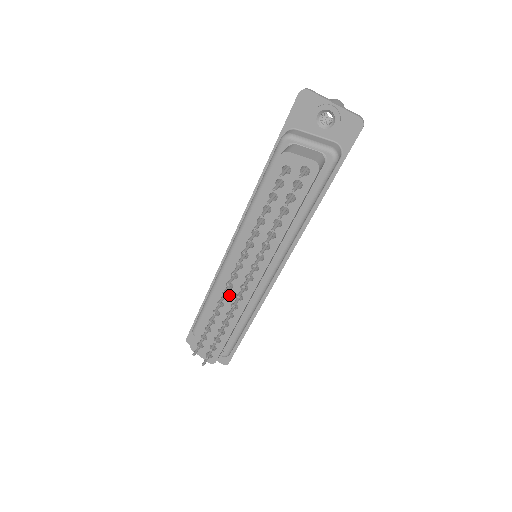
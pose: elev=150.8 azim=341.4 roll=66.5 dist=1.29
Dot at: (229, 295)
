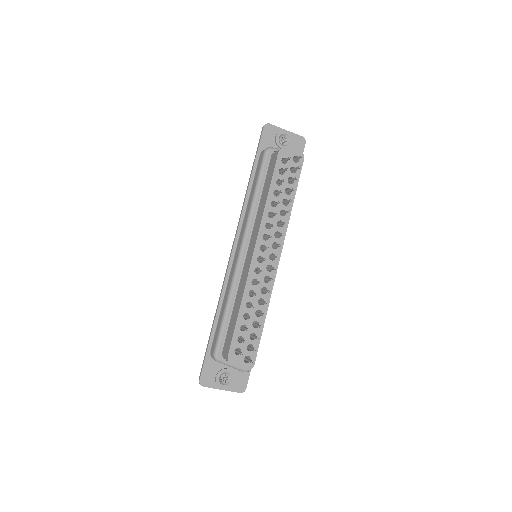
Dot at: occluded
